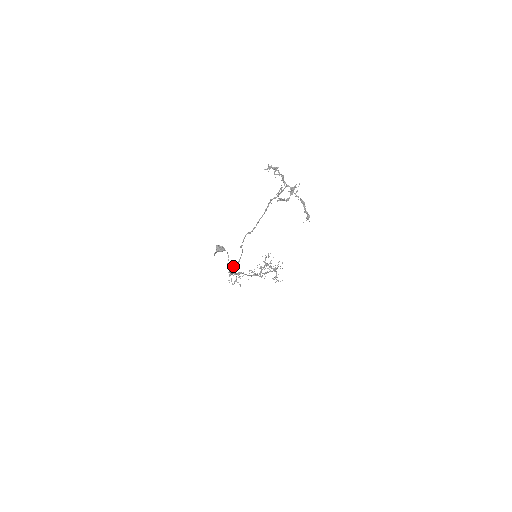
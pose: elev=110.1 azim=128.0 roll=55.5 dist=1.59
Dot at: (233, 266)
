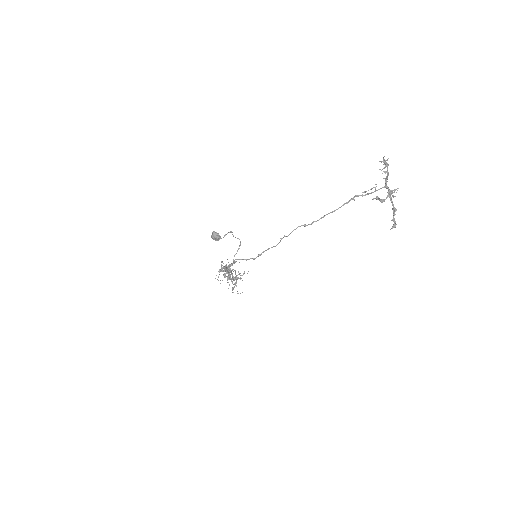
Dot at: (243, 259)
